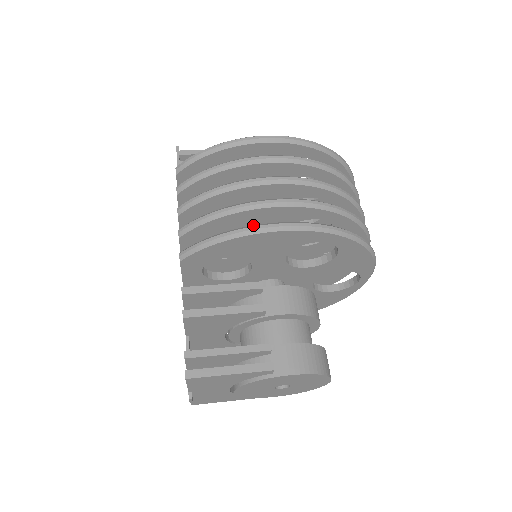
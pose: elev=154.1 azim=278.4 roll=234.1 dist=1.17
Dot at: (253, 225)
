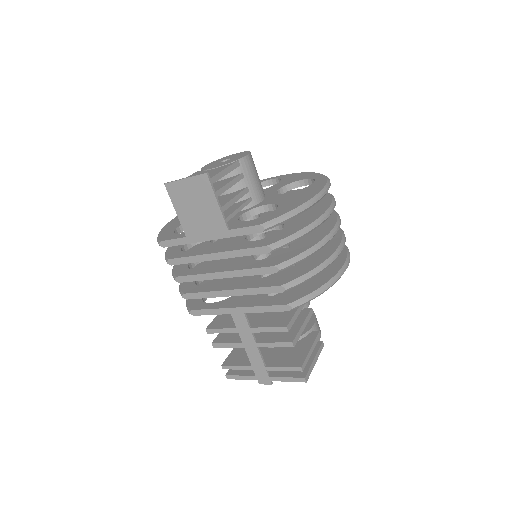
Dot at: (337, 273)
